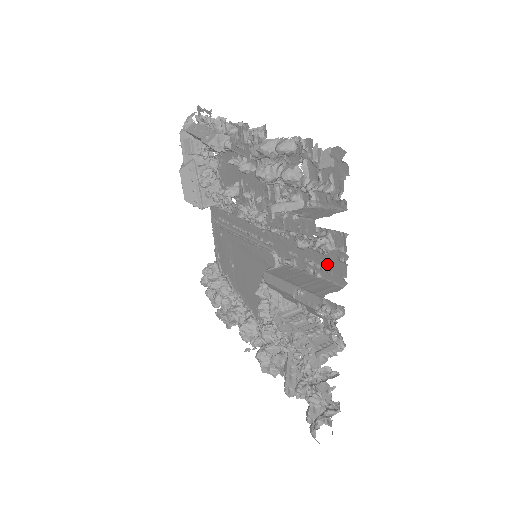
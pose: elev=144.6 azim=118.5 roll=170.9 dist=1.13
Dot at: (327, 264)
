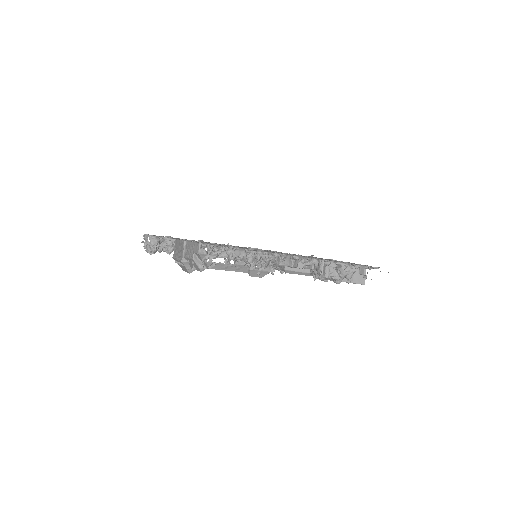
Dot at: occluded
